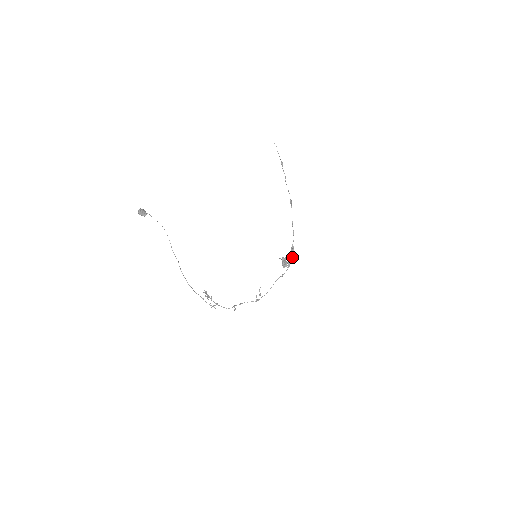
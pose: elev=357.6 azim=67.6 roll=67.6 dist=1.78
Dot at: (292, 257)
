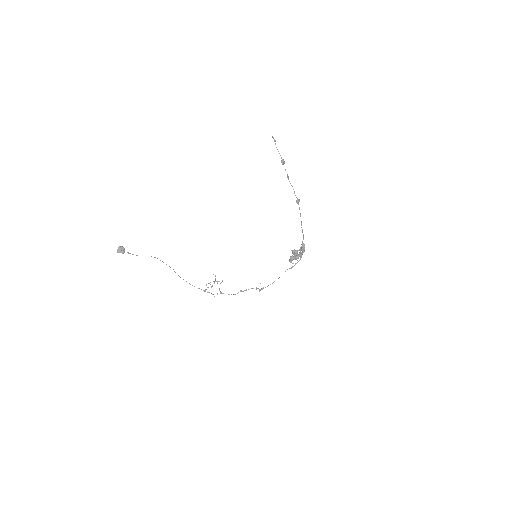
Dot at: (302, 252)
